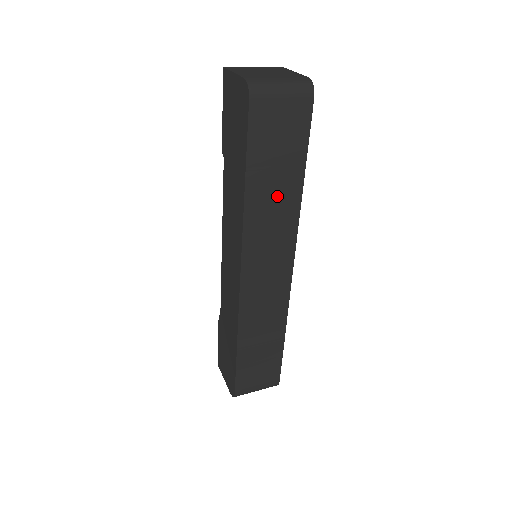
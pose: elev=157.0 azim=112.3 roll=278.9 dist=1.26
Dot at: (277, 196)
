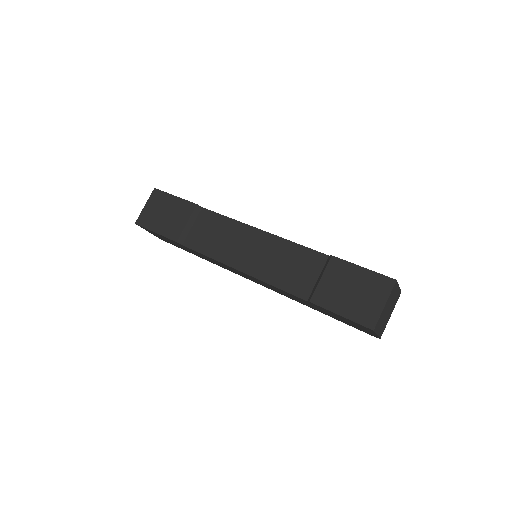
Dot at: occluded
